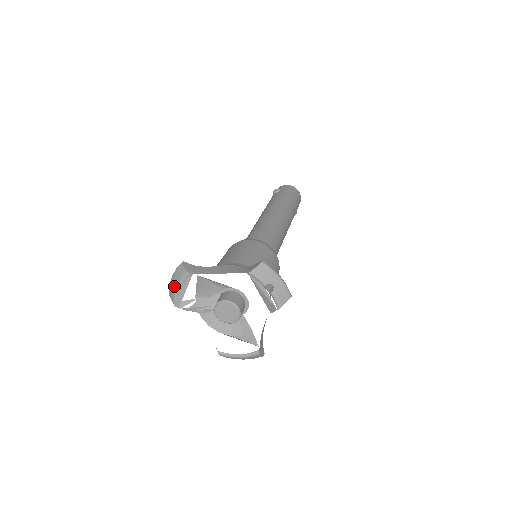
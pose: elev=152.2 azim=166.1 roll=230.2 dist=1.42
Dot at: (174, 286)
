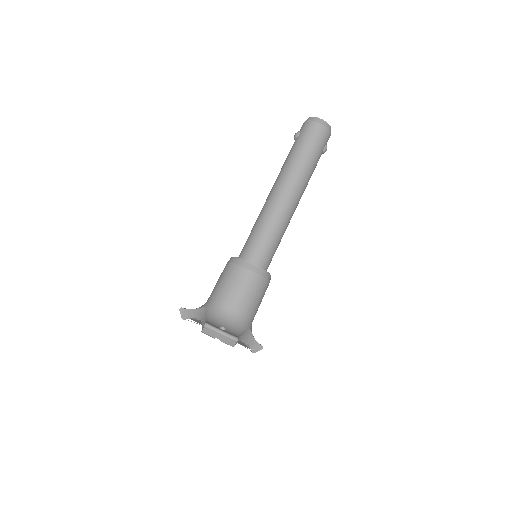
Dot at: occluded
